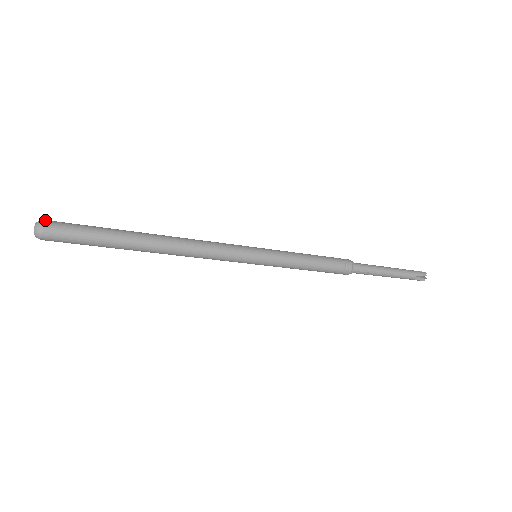
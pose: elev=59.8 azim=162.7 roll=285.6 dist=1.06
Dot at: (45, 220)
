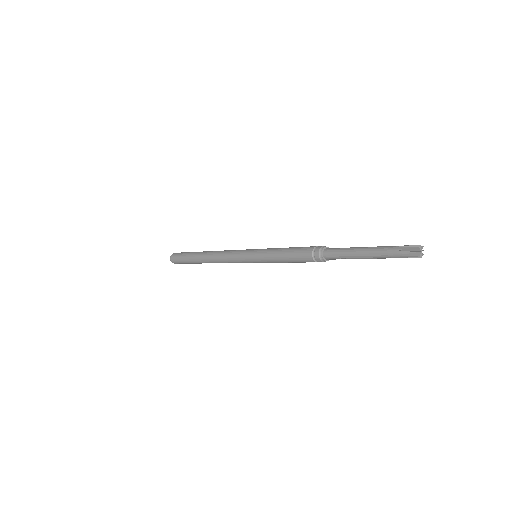
Dot at: (172, 254)
